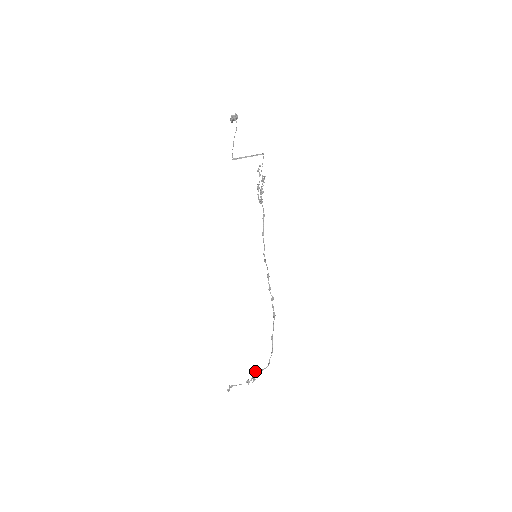
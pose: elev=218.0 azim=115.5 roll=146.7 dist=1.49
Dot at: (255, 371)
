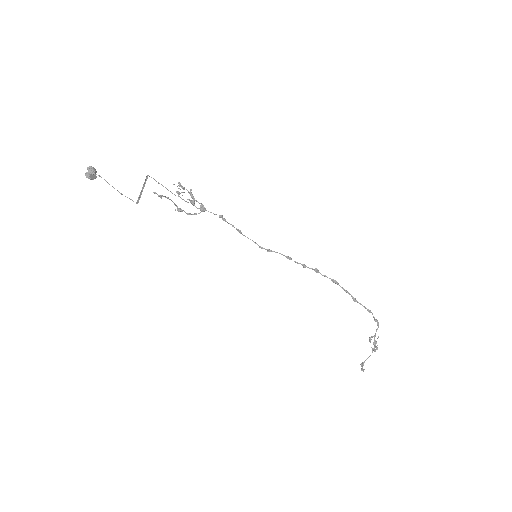
Dot at: (369, 340)
